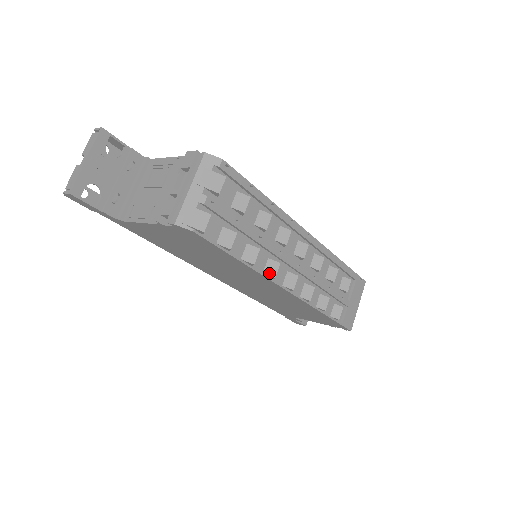
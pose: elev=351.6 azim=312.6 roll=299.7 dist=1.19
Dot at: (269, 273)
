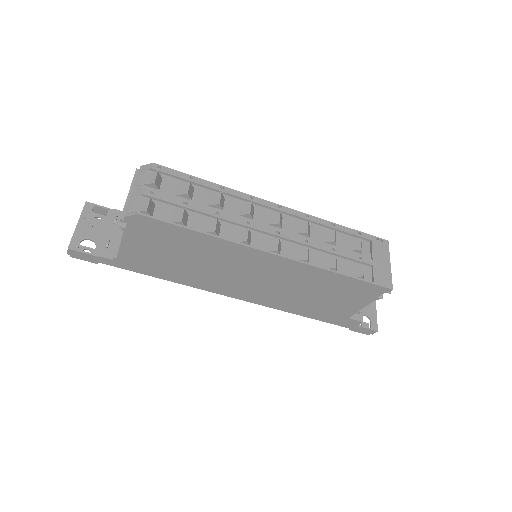
Dot at: (241, 240)
